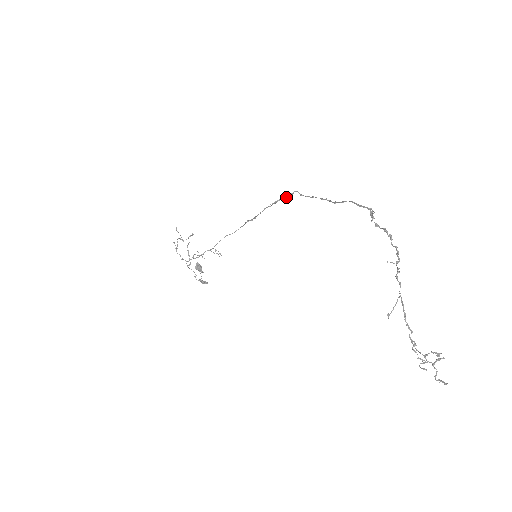
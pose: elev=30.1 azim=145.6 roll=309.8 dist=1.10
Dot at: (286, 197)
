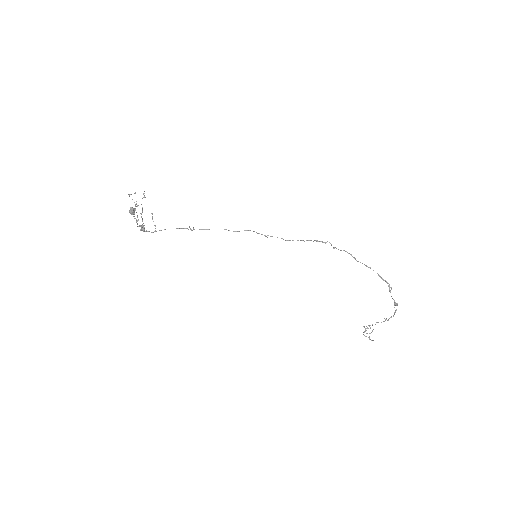
Dot at: (317, 241)
